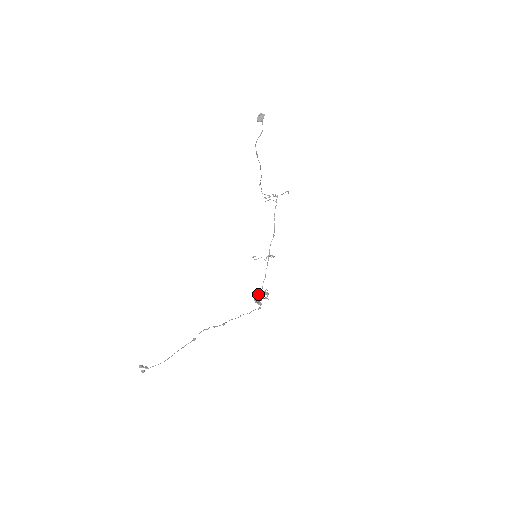
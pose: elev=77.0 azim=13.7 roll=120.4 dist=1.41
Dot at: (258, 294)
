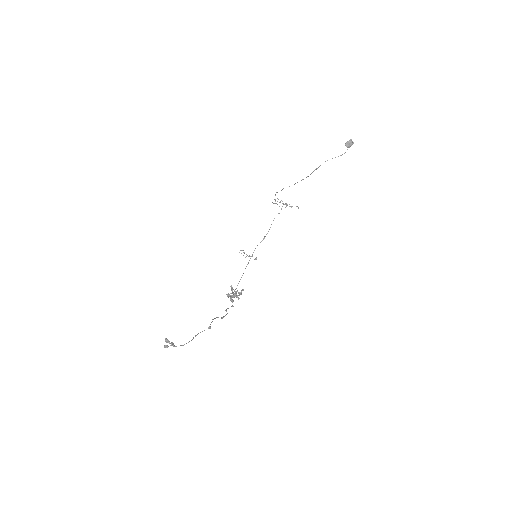
Dot at: occluded
